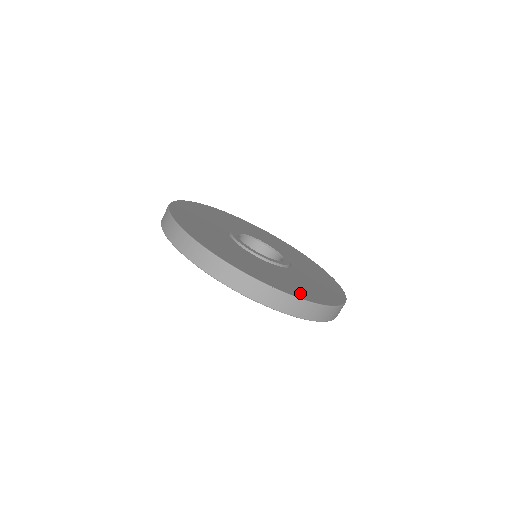
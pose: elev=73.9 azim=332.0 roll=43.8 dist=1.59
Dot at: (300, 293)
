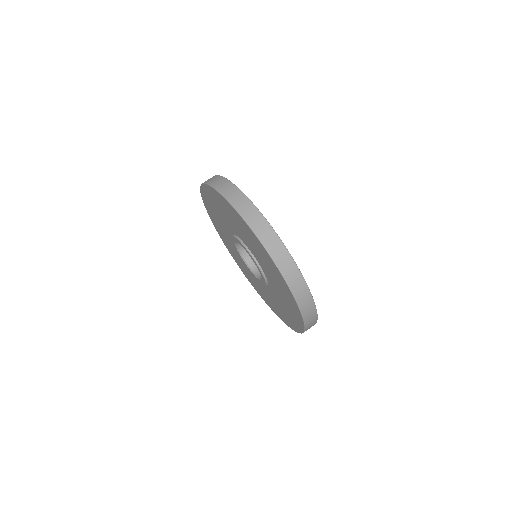
Dot at: occluded
